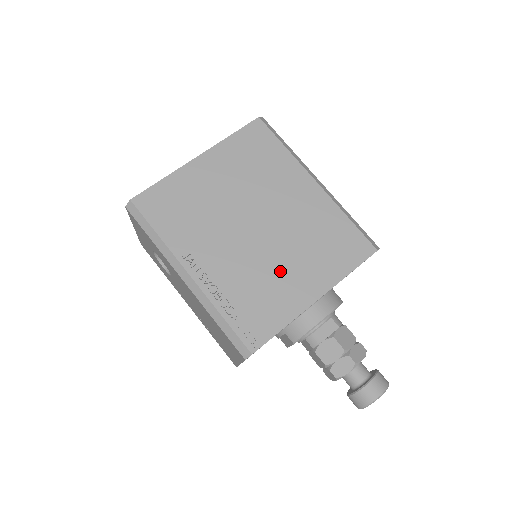
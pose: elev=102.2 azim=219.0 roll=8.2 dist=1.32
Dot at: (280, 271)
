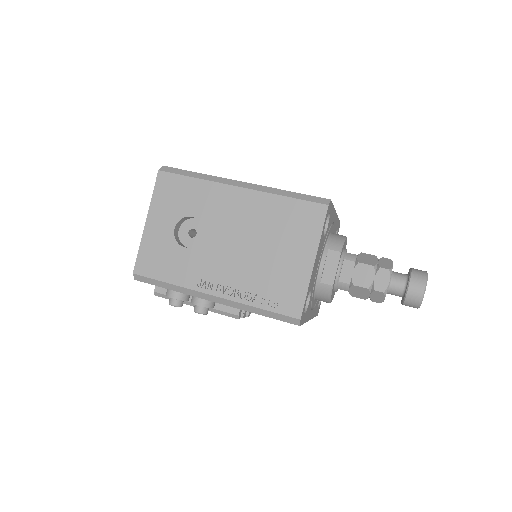
Dot at: occluded
